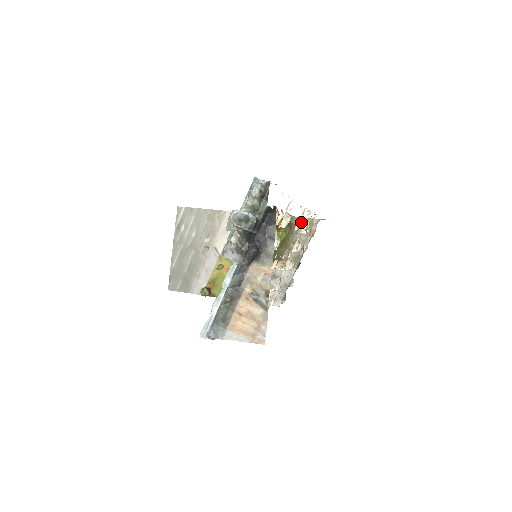
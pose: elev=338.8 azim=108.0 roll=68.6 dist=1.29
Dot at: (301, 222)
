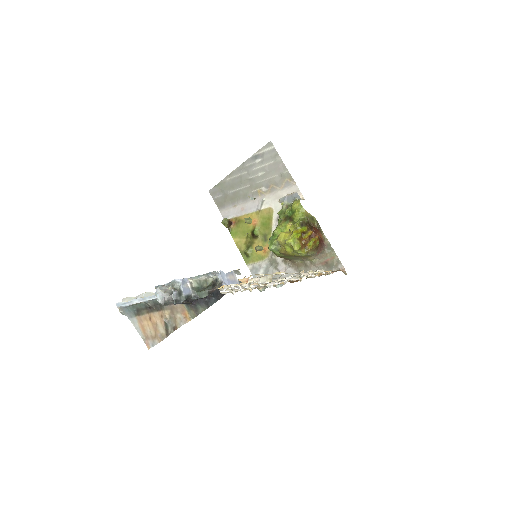
Dot at: (331, 255)
